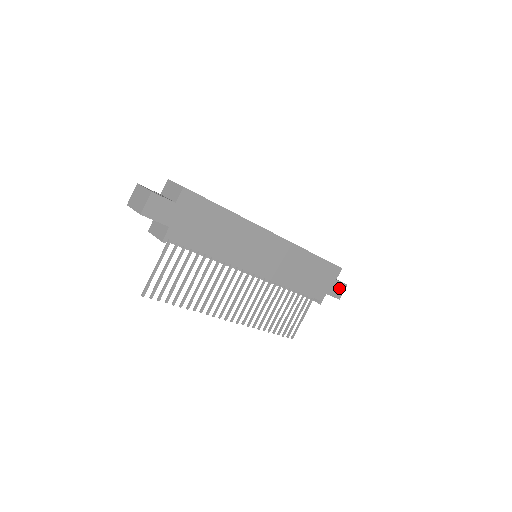
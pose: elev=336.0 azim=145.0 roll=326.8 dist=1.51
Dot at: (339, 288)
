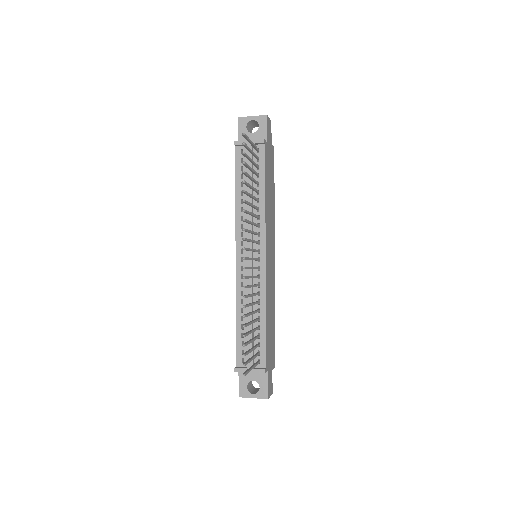
Dot at: (270, 385)
